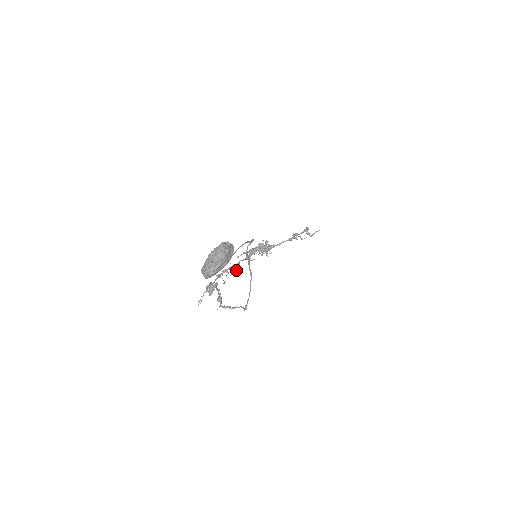
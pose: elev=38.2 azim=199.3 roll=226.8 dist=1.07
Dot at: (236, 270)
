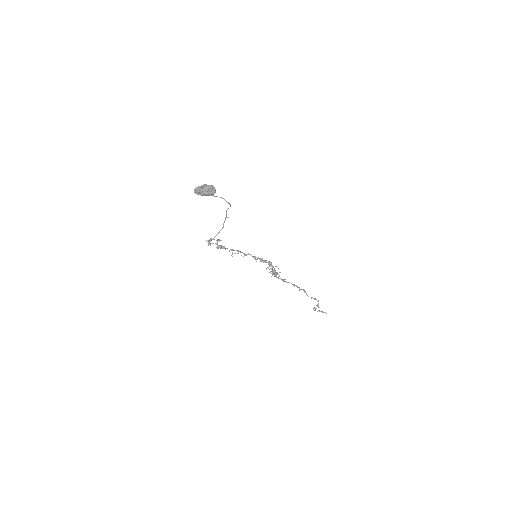
Dot at: occluded
